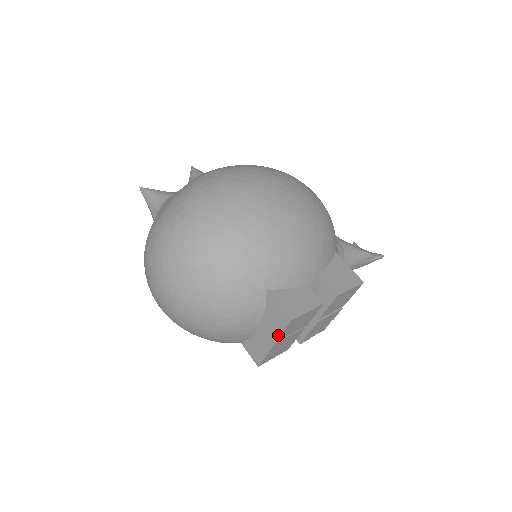
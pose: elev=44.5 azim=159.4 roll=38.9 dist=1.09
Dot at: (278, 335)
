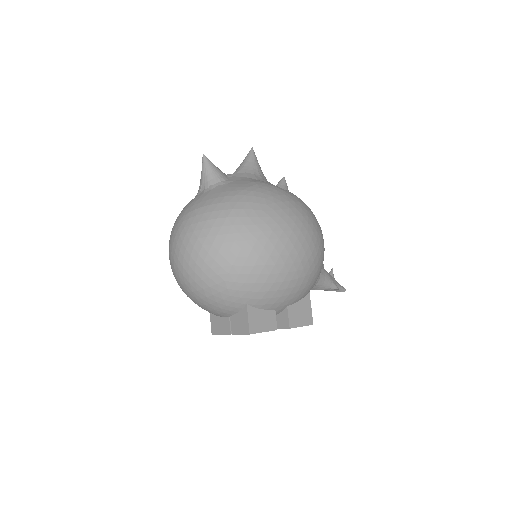
Dot at: (236, 333)
